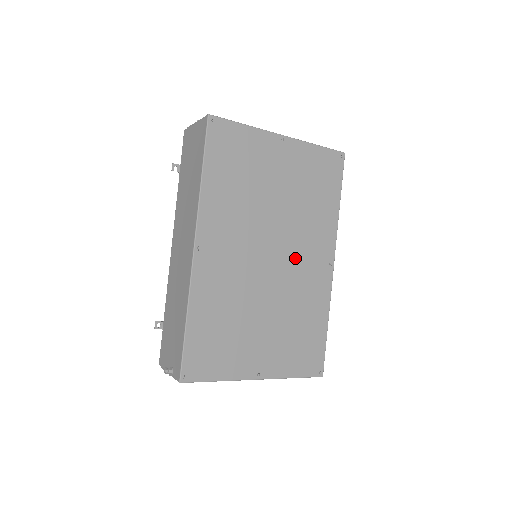
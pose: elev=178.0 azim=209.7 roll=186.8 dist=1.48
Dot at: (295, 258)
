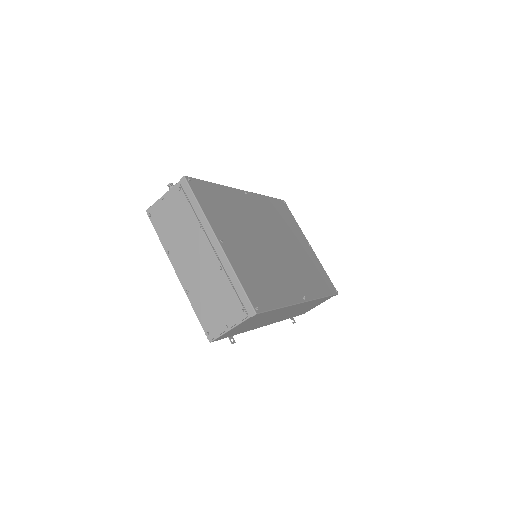
Dot at: (285, 264)
